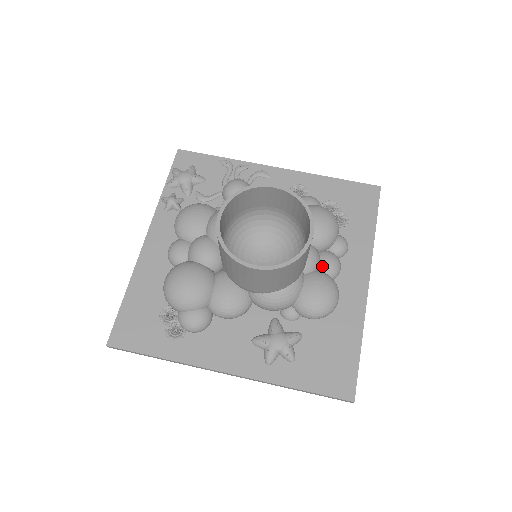
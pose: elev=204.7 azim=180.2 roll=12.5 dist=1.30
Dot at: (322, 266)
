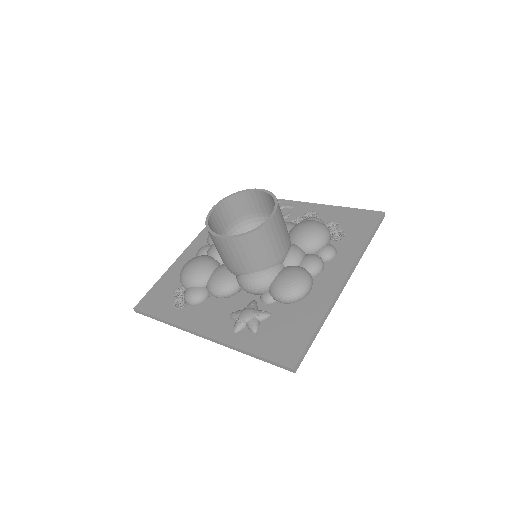
Dot at: (303, 263)
